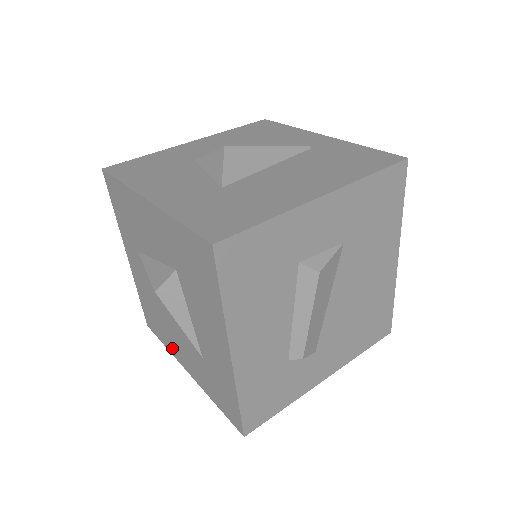
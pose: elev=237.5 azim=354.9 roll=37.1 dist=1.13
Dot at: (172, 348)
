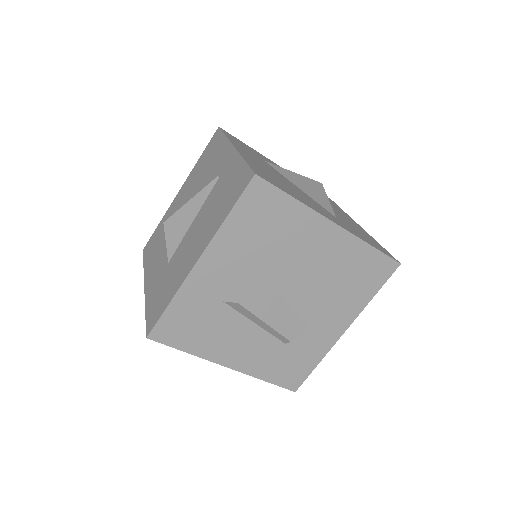
Dot at: occluded
